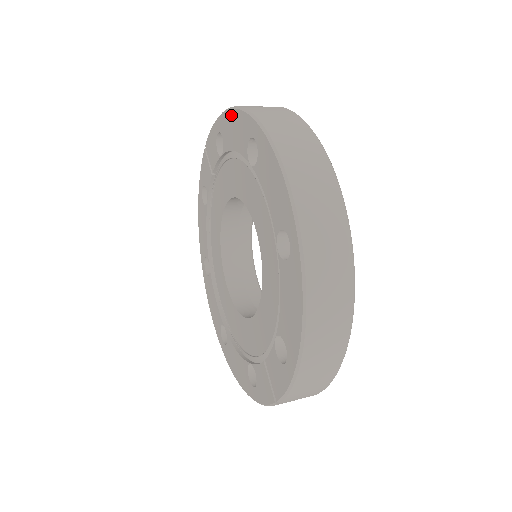
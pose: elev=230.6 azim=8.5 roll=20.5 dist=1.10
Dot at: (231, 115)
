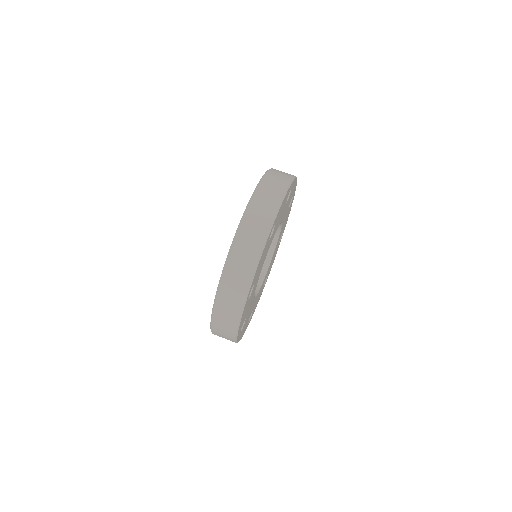
Dot at: occluded
